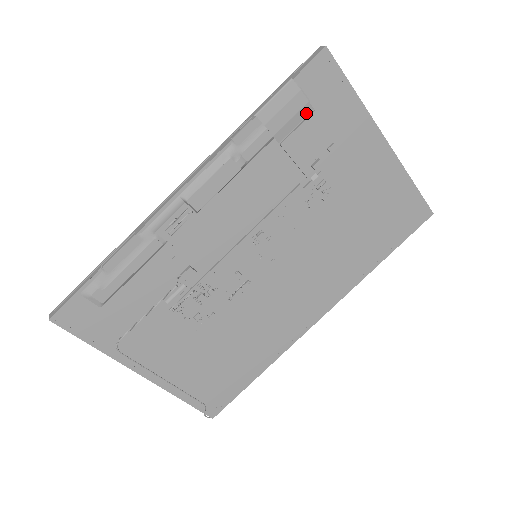
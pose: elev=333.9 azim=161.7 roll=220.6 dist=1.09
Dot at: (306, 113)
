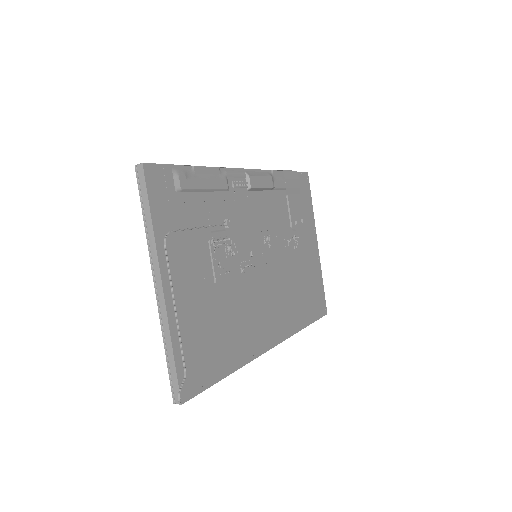
Dot at: (298, 192)
